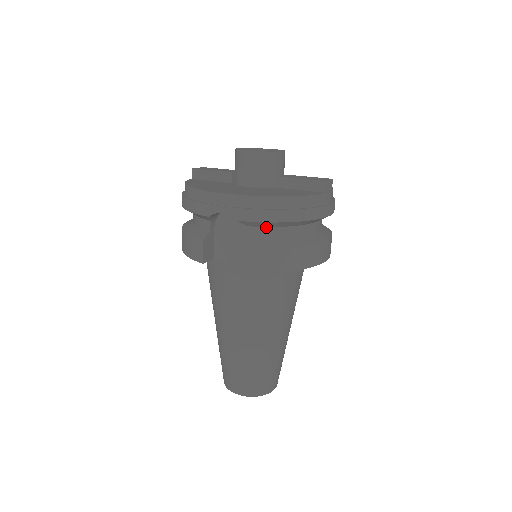
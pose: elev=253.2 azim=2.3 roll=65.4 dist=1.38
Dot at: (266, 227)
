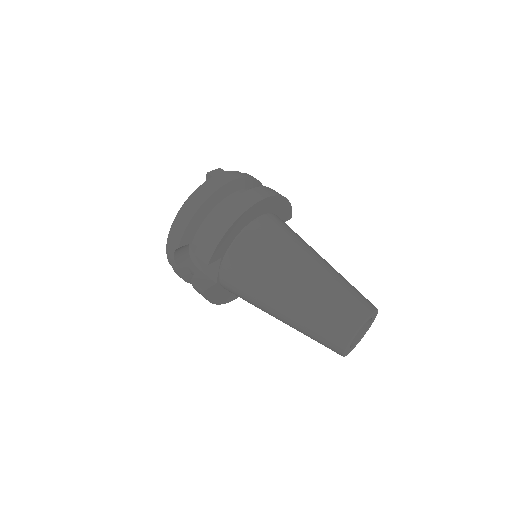
Dot at: (197, 231)
